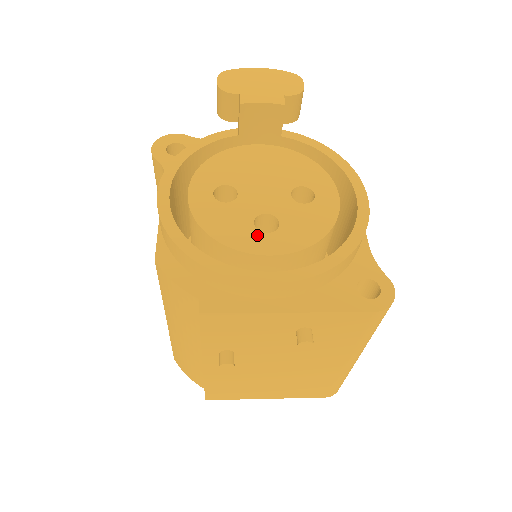
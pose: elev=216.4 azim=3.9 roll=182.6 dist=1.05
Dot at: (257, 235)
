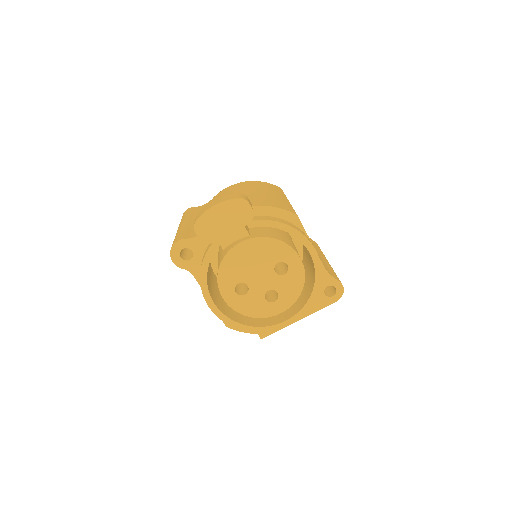
Dot at: (270, 305)
